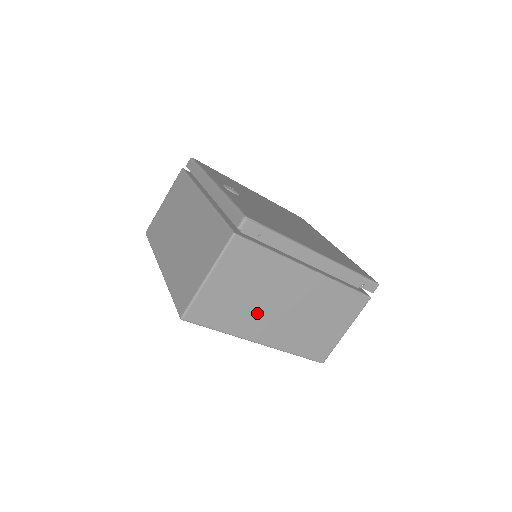
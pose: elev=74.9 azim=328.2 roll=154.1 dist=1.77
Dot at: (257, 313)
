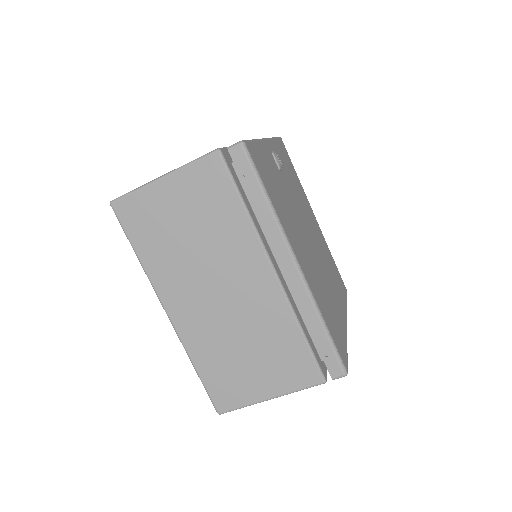
Dot at: (186, 270)
